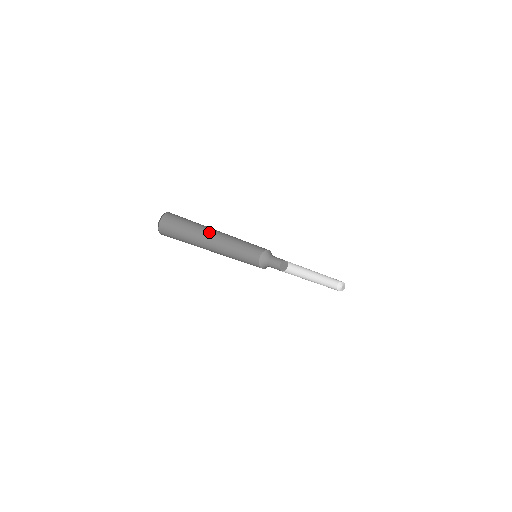
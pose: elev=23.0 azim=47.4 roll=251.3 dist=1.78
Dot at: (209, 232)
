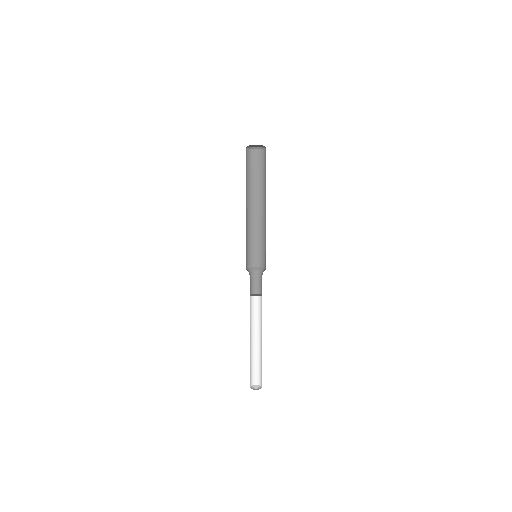
Dot at: (249, 200)
